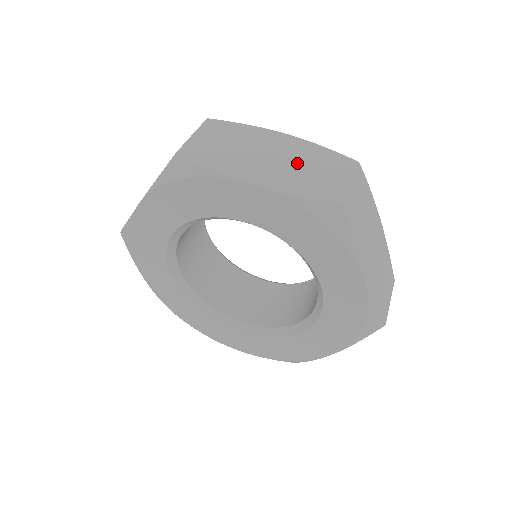
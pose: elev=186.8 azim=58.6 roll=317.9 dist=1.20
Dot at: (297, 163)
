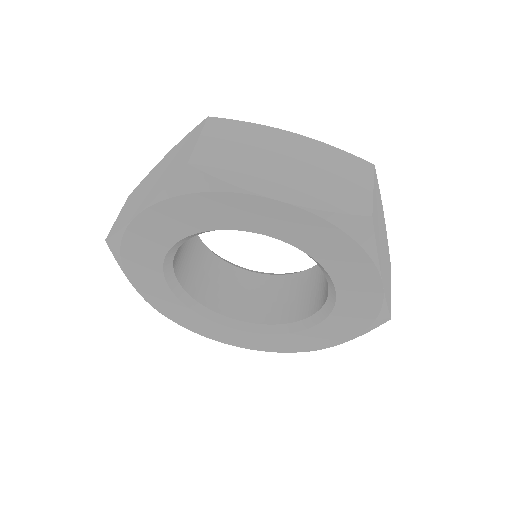
Dot at: (316, 170)
